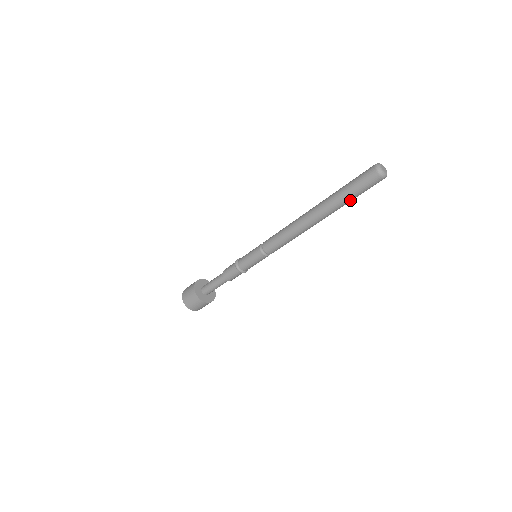
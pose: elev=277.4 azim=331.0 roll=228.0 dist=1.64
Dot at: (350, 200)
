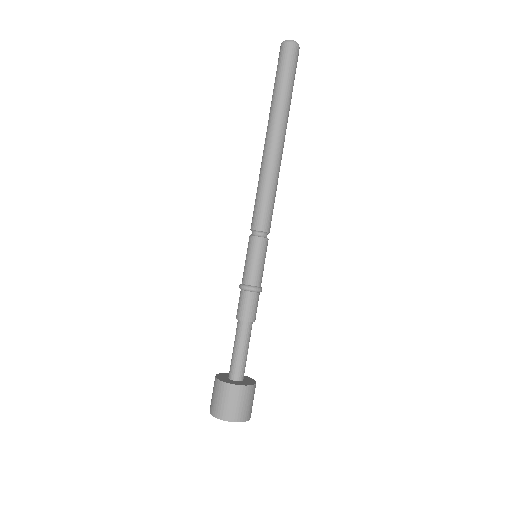
Dot at: (291, 93)
